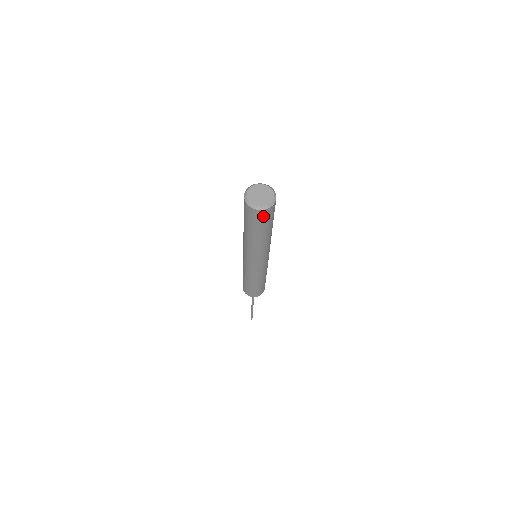
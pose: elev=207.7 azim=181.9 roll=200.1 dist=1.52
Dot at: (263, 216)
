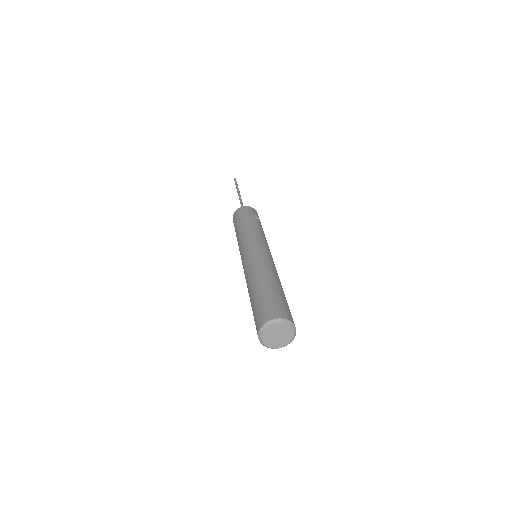
Dot at: occluded
